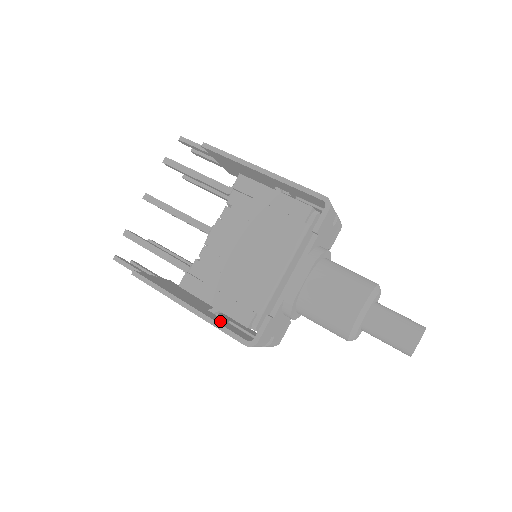
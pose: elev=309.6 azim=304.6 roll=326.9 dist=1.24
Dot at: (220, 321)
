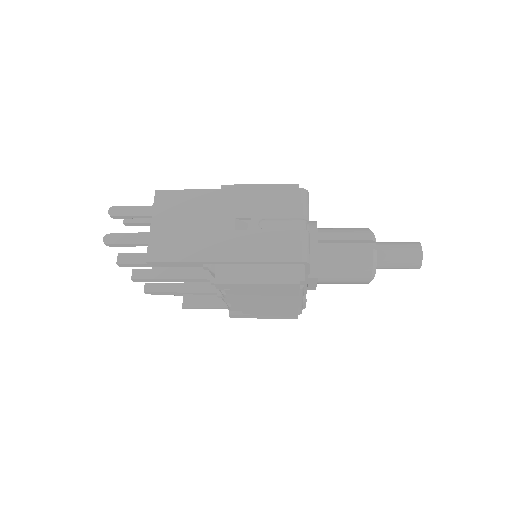
Dot at: (261, 203)
